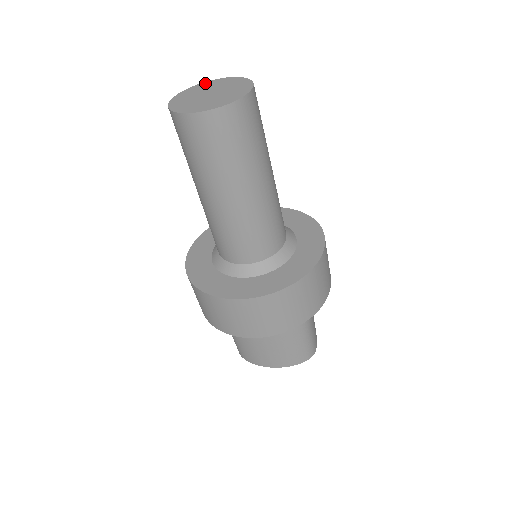
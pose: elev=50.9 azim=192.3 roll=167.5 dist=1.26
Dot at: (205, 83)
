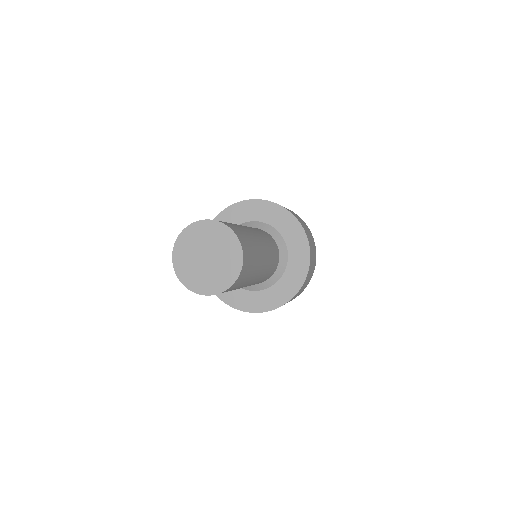
Dot at: (205, 224)
